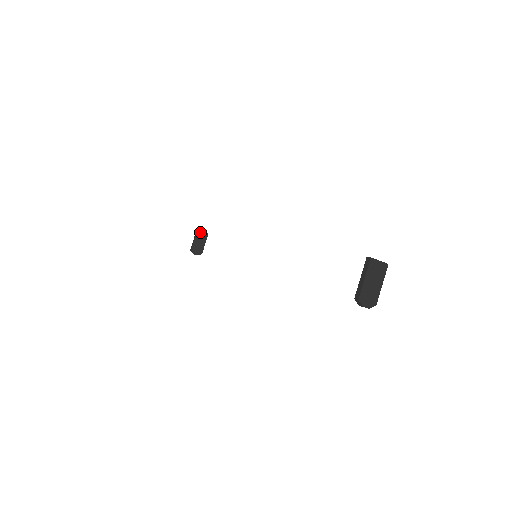
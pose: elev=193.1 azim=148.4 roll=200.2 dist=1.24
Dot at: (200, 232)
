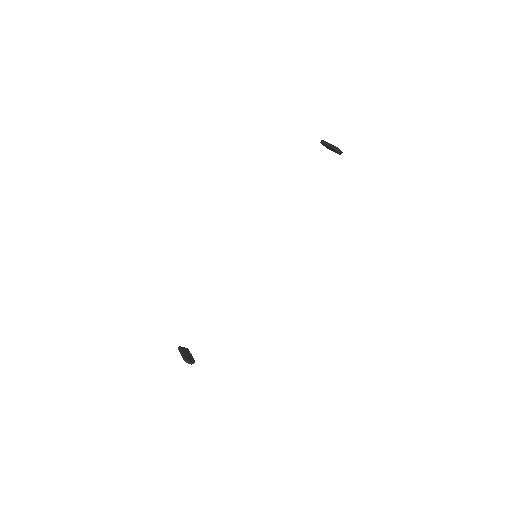
Dot at: (182, 347)
